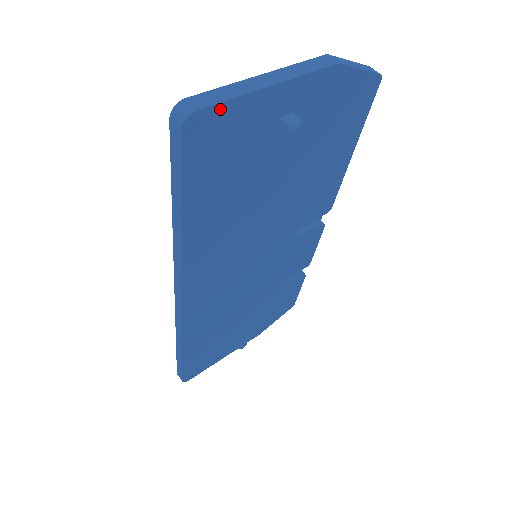
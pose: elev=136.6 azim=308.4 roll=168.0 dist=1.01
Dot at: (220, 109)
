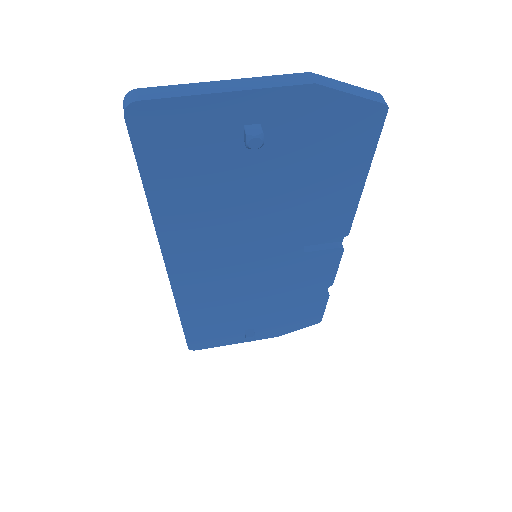
Dot at: (165, 104)
